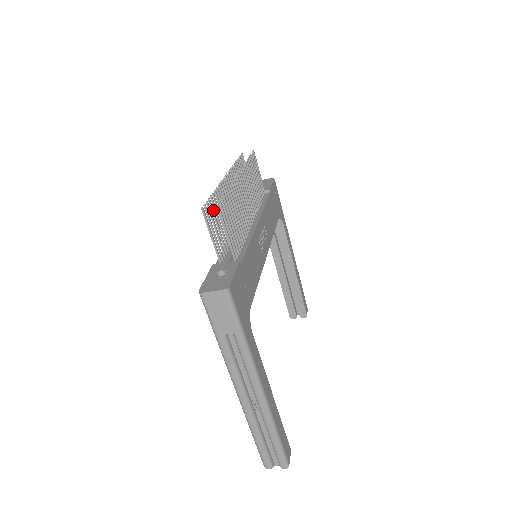
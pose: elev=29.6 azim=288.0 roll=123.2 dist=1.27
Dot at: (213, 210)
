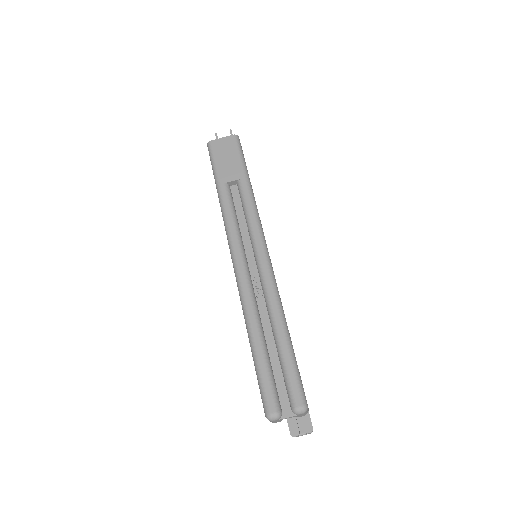
Dot at: occluded
